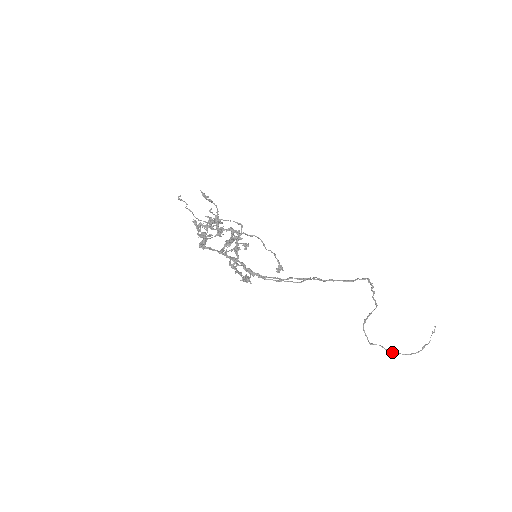
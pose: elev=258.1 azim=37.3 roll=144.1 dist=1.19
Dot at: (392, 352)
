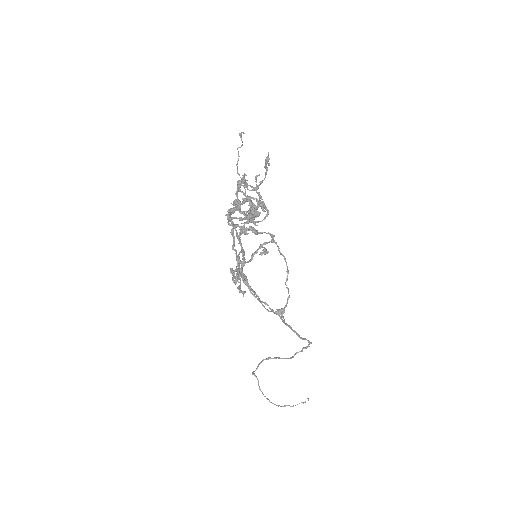
Dot at: (261, 391)
